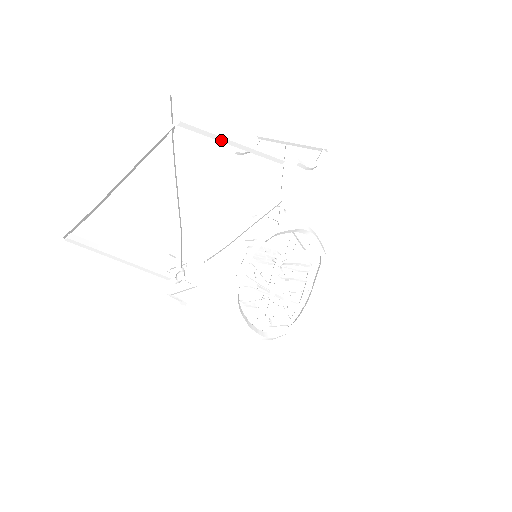
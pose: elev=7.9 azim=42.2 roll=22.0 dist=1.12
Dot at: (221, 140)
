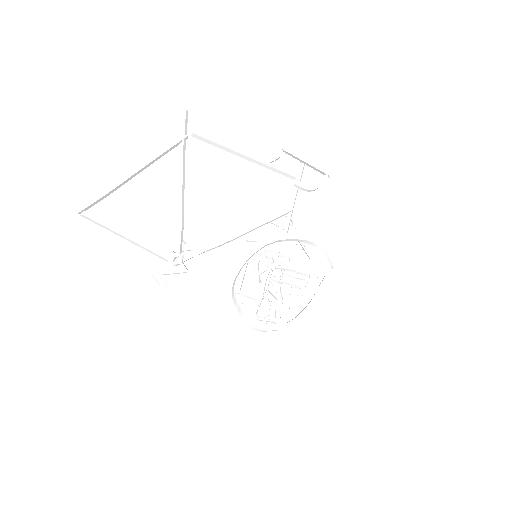
Dot at: (232, 152)
